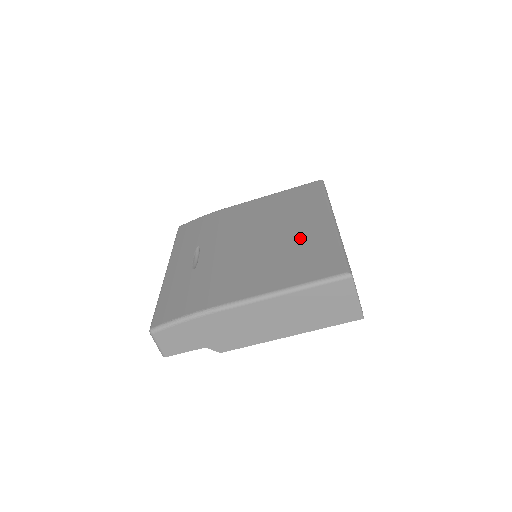
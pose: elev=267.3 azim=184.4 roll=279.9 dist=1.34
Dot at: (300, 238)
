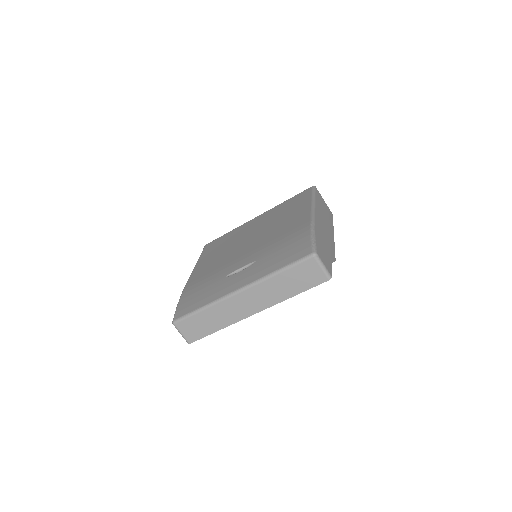
Dot at: (266, 220)
